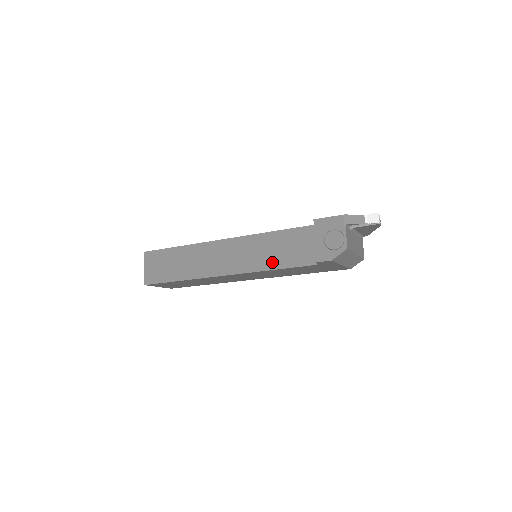
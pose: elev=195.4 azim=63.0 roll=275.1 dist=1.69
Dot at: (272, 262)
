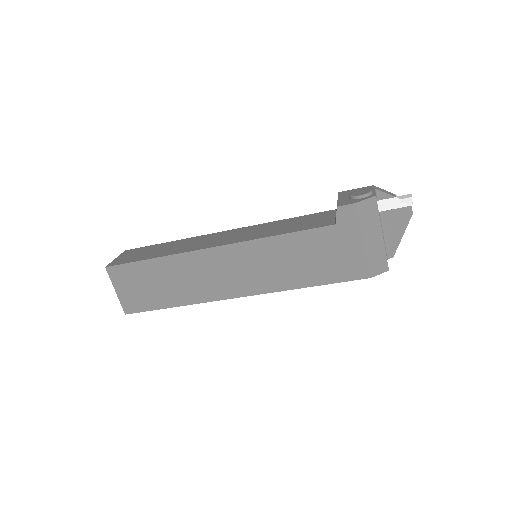
Dot at: (279, 231)
